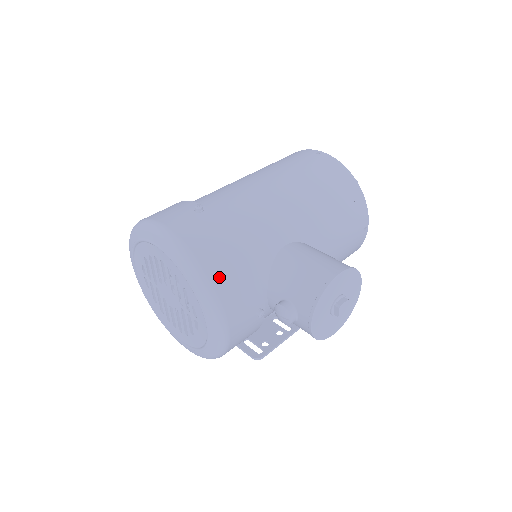
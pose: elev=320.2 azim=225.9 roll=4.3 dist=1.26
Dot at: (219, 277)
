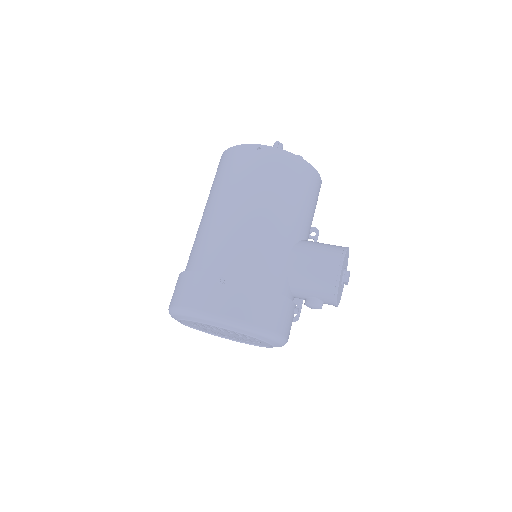
Dot at: (269, 322)
